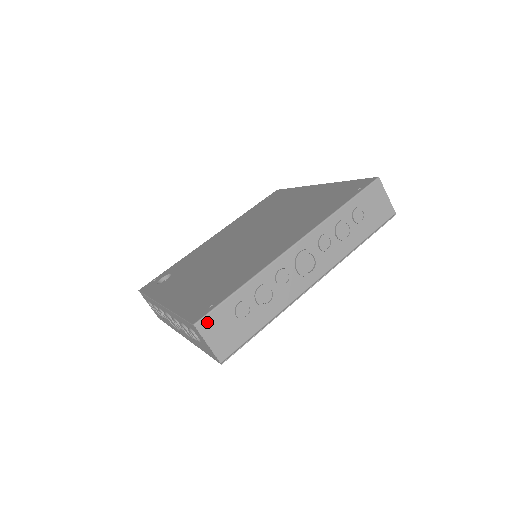
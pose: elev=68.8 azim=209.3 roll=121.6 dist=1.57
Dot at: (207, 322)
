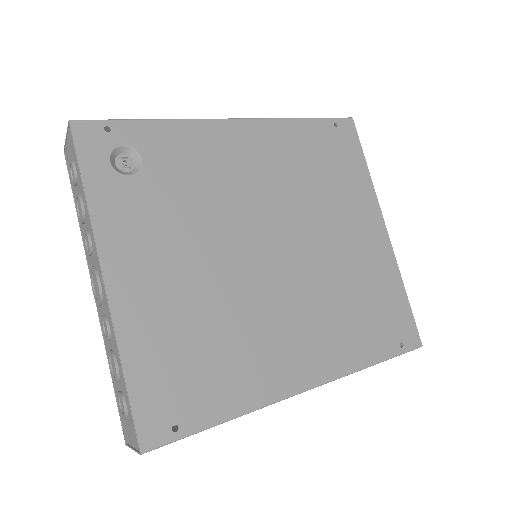
Dot at: (156, 447)
